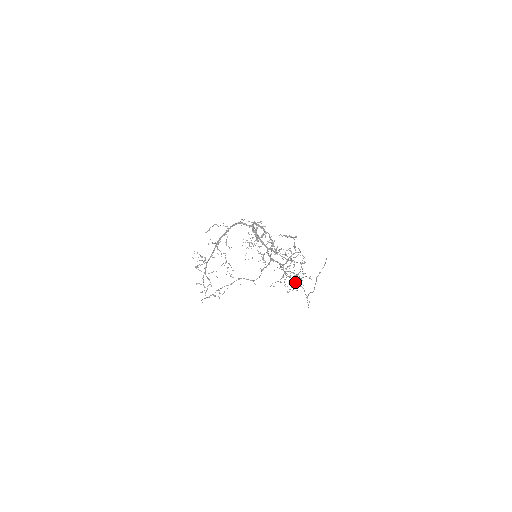
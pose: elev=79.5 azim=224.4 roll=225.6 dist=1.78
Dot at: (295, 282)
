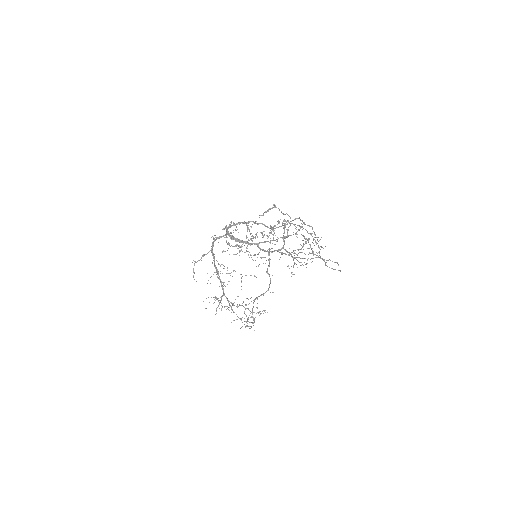
Dot at: (317, 239)
